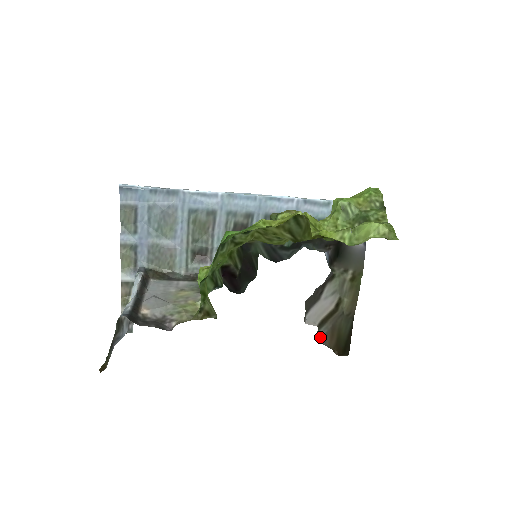
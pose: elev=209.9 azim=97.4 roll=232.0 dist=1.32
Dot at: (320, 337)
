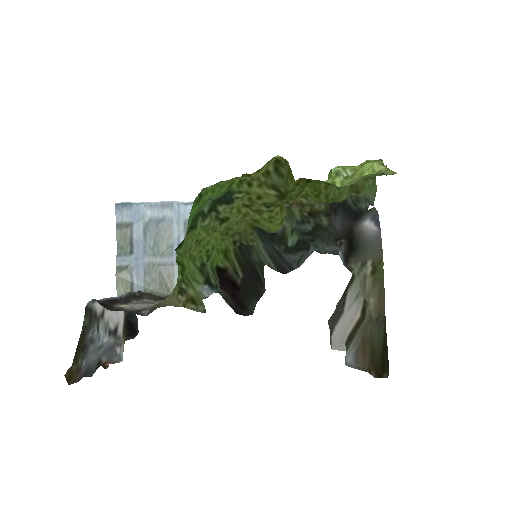
Dot at: (350, 357)
